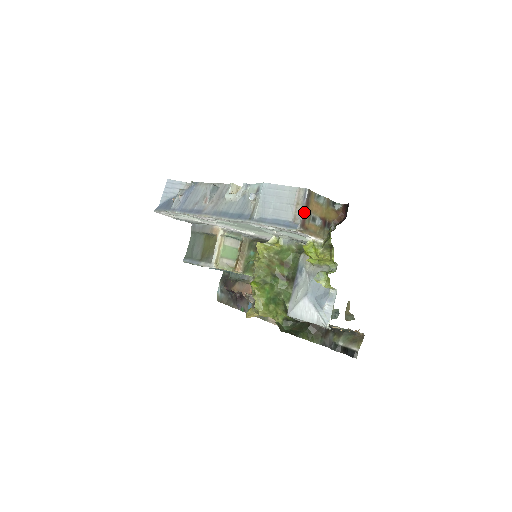
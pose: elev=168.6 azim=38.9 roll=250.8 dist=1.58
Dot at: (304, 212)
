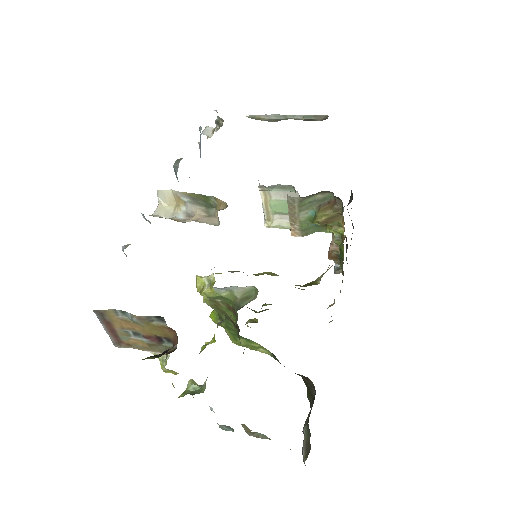
Dot at: (109, 331)
